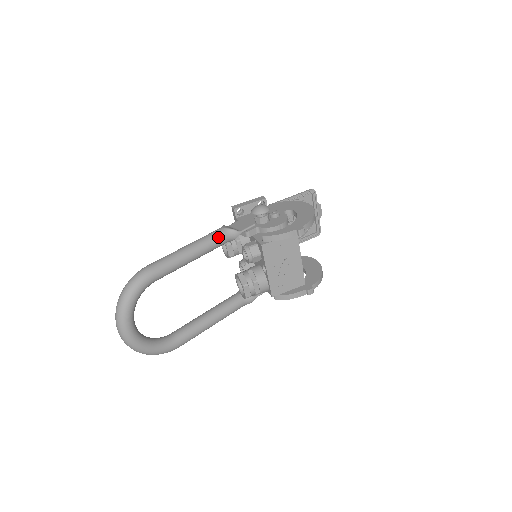
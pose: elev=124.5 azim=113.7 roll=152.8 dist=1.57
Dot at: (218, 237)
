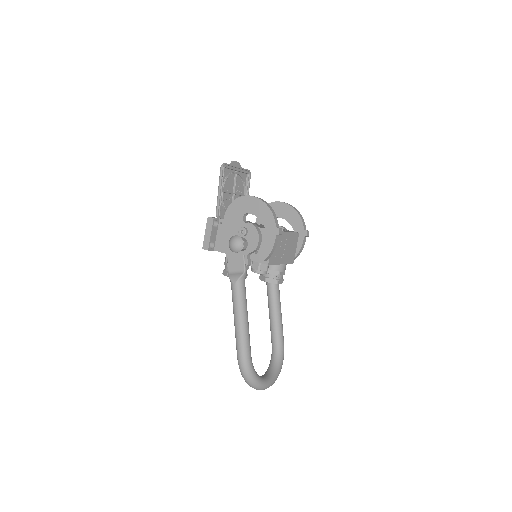
Dot at: (241, 292)
